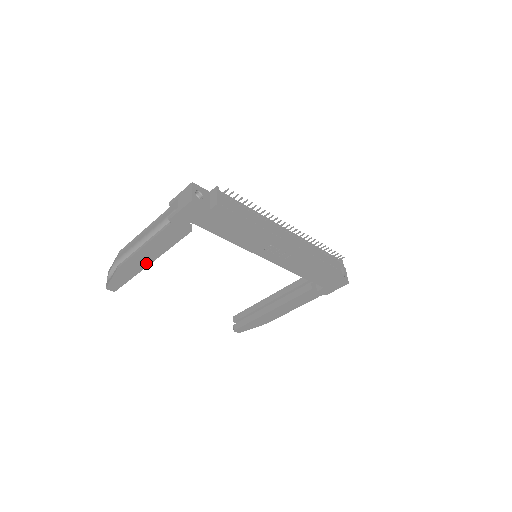
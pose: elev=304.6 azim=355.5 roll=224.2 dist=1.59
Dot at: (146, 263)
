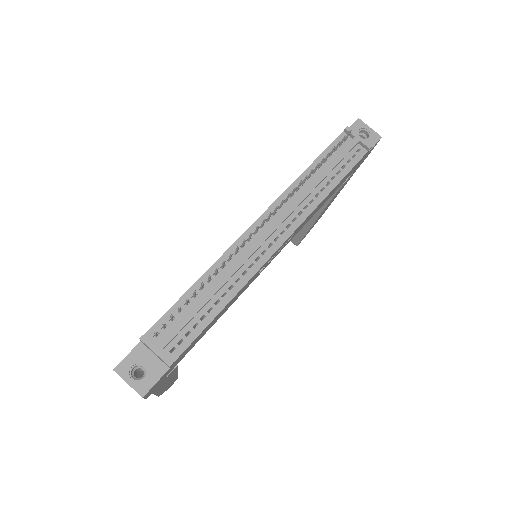
Dot at: (174, 377)
